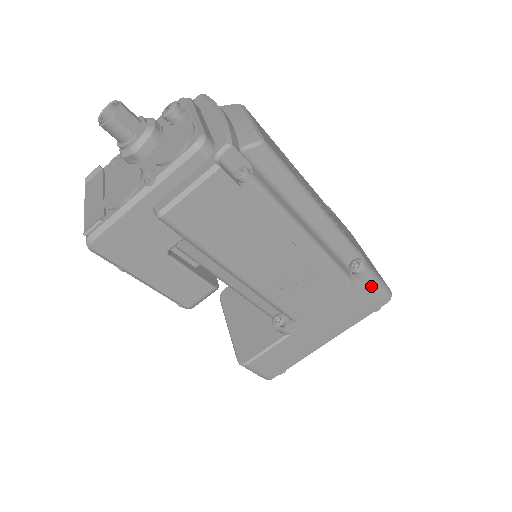
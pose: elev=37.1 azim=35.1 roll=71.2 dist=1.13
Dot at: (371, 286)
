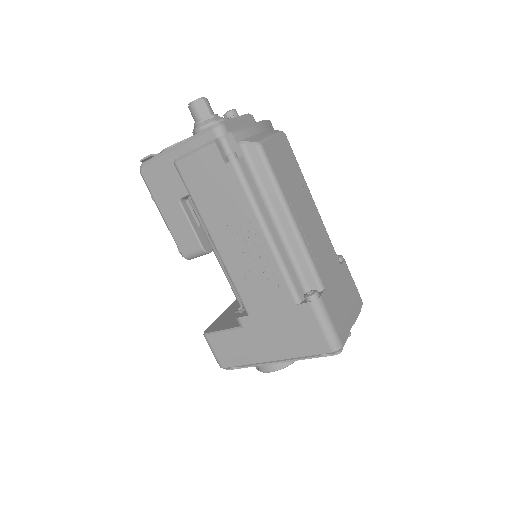
Dot at: (317, 321)
